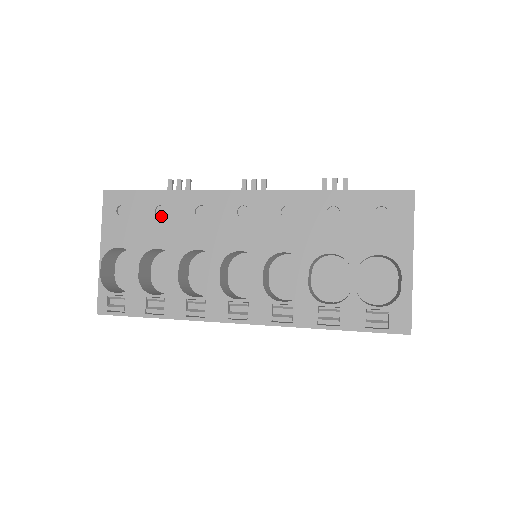
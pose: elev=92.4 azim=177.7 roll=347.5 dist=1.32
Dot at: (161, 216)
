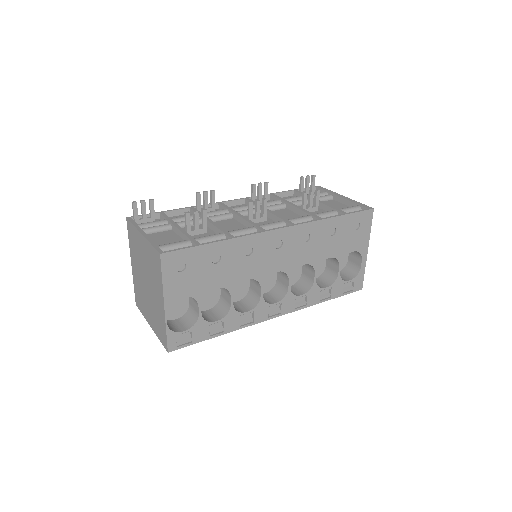
Dot at: (215, 262)
